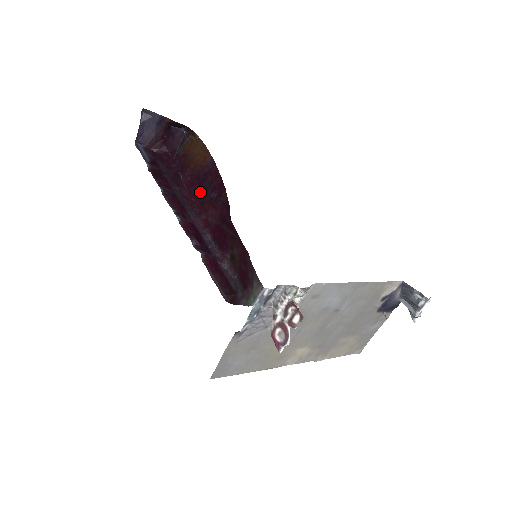
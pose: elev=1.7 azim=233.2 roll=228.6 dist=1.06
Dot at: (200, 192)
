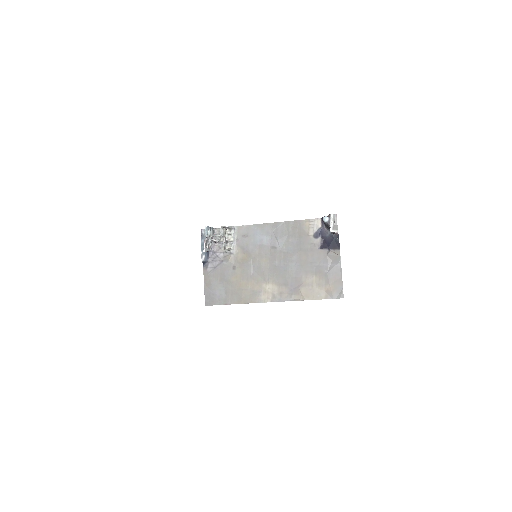
Dot at: occluded
